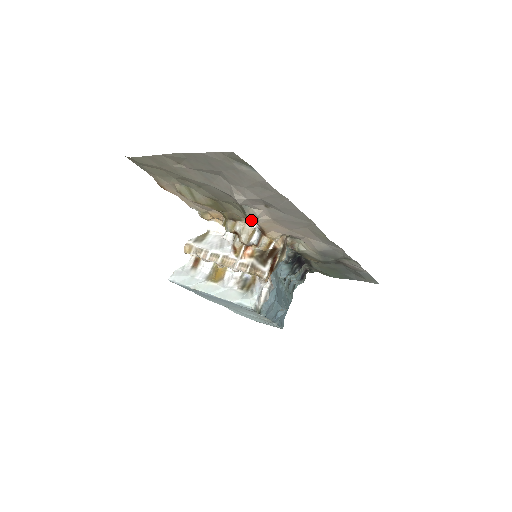
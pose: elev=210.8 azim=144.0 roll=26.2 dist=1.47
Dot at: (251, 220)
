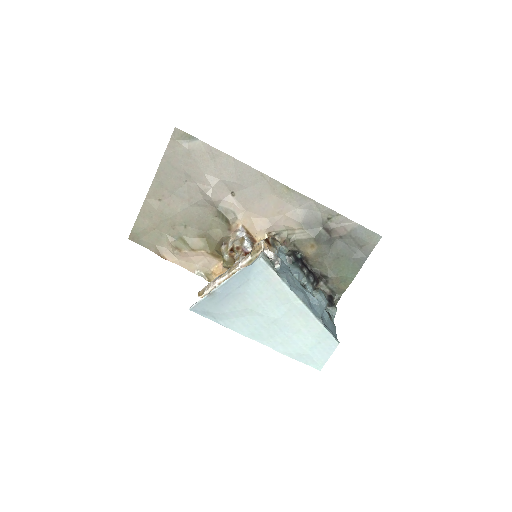
Dot at: (237, 234)
